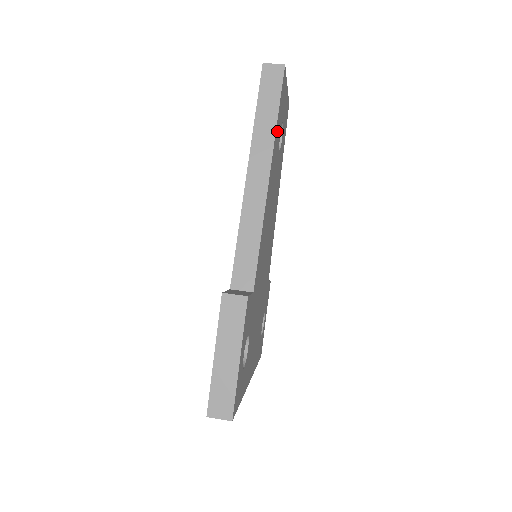
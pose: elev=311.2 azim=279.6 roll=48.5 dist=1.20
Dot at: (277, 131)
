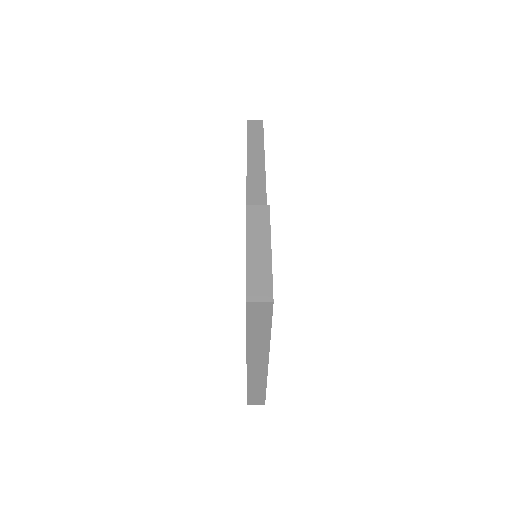
Dot at: occluded
